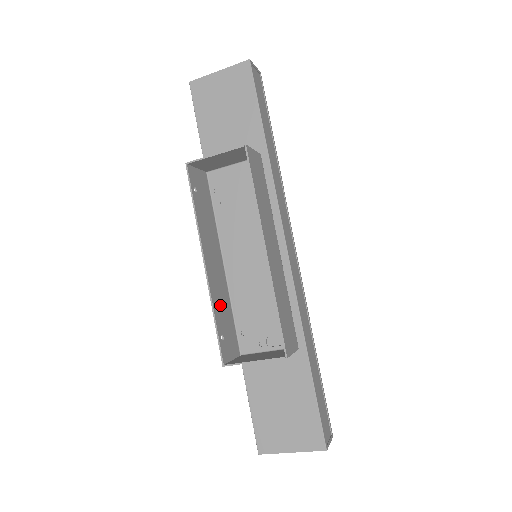
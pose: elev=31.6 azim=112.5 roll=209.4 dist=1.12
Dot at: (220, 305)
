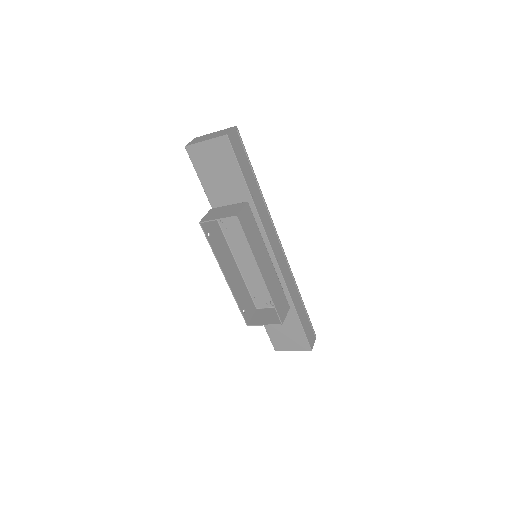
Dot at: (239, 293)
